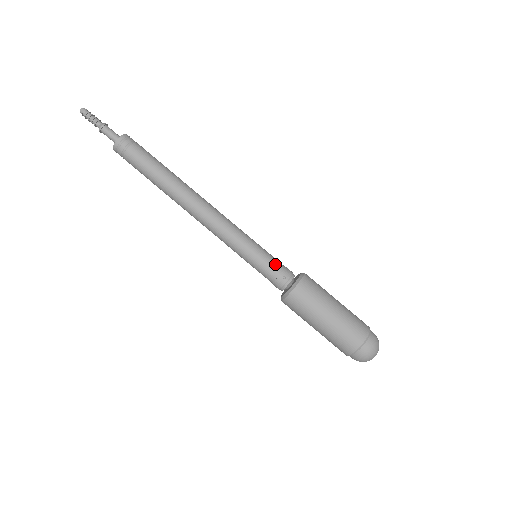
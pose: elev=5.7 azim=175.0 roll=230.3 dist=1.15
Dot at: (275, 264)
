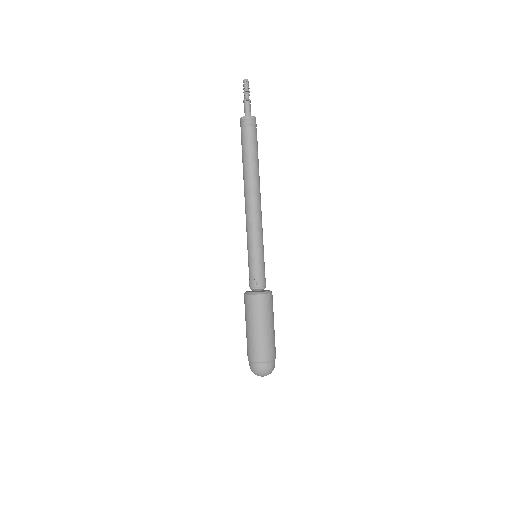
Dot at: (260, 271)
